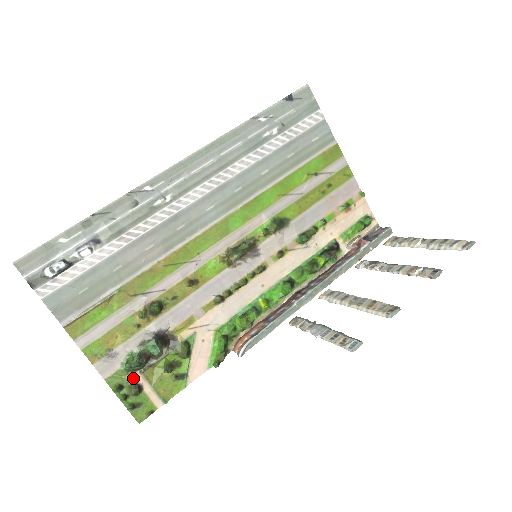
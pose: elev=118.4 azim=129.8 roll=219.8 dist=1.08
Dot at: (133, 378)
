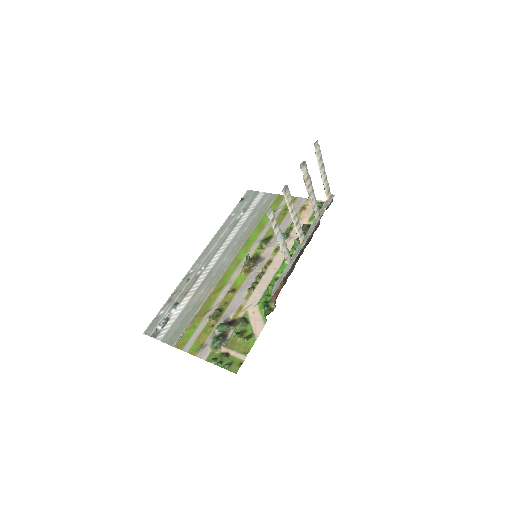
Dot at: (221, 351)
